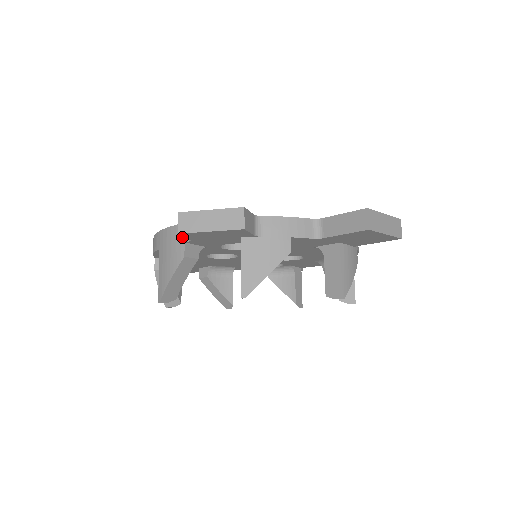
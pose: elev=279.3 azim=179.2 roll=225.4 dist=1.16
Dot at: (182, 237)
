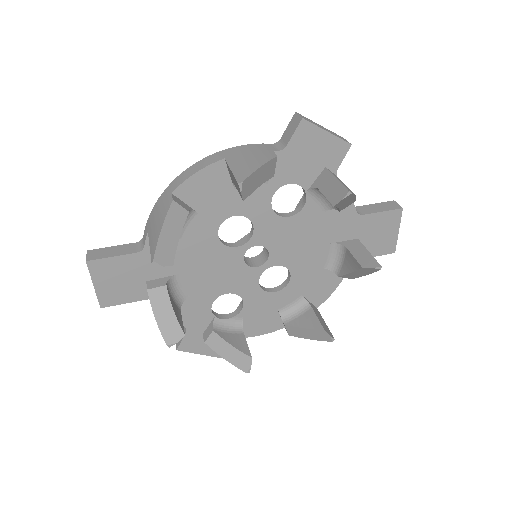
Dot at: (268, 148)
